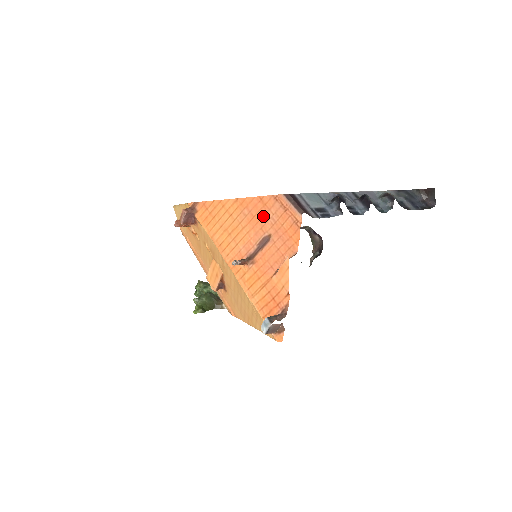
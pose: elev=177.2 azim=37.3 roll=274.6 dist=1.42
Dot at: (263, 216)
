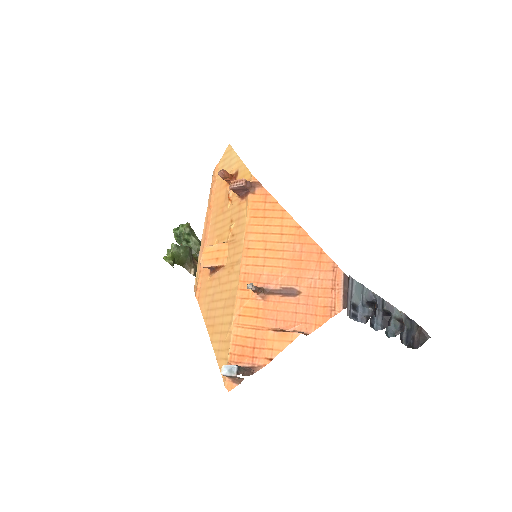
Dot at: (309, 269)
